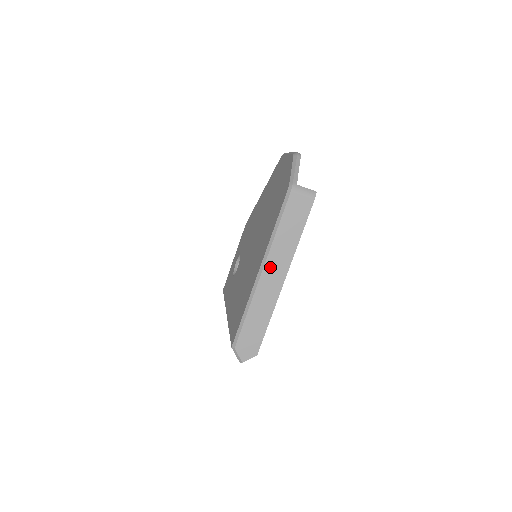
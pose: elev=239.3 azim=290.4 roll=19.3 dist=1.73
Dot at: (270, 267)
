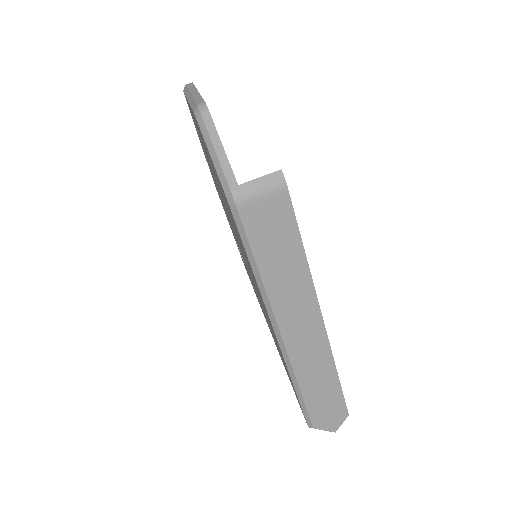
Dot at: (289, 324)
